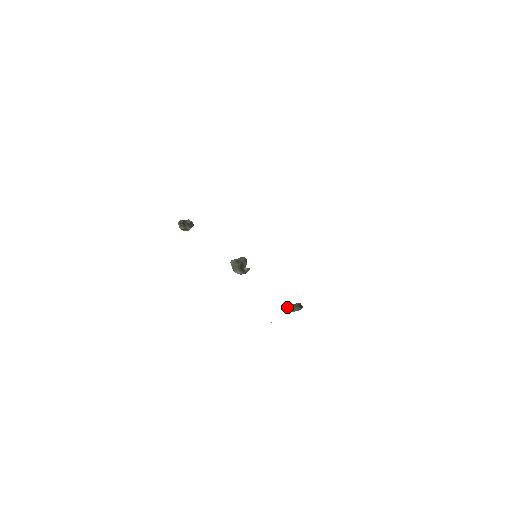
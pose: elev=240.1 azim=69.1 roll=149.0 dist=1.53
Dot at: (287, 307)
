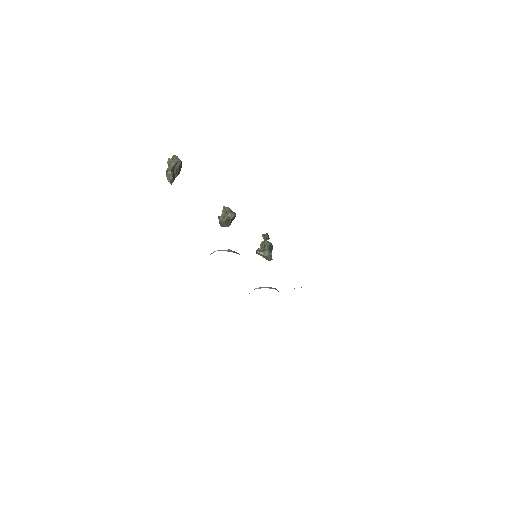
Dot at: (260, 252)
